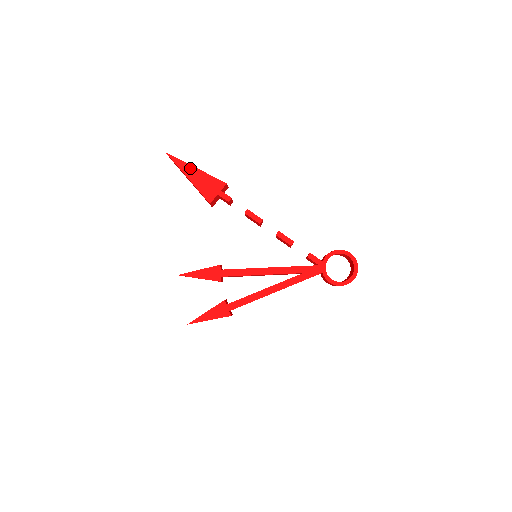
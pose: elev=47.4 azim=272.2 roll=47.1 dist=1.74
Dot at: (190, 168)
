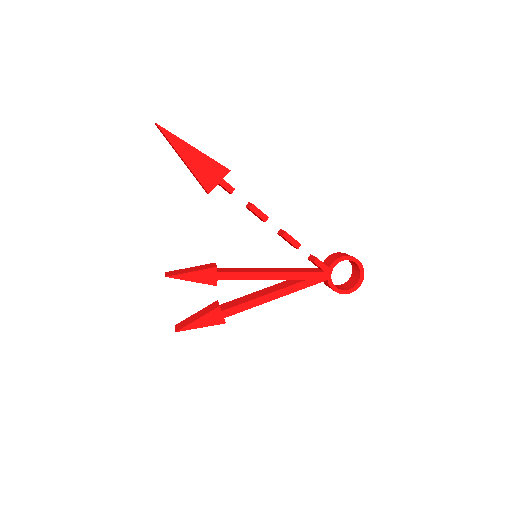
Dot at: (186, 146)
